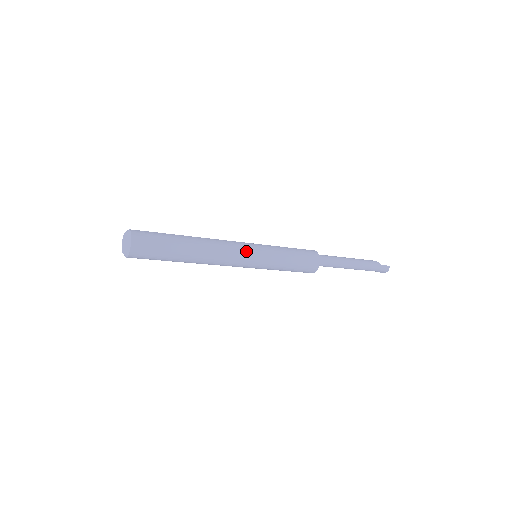
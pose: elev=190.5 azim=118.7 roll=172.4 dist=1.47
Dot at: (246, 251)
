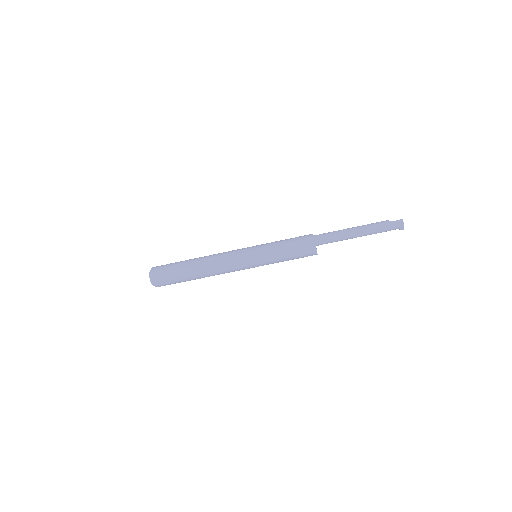
Dot at: (240, 253)
